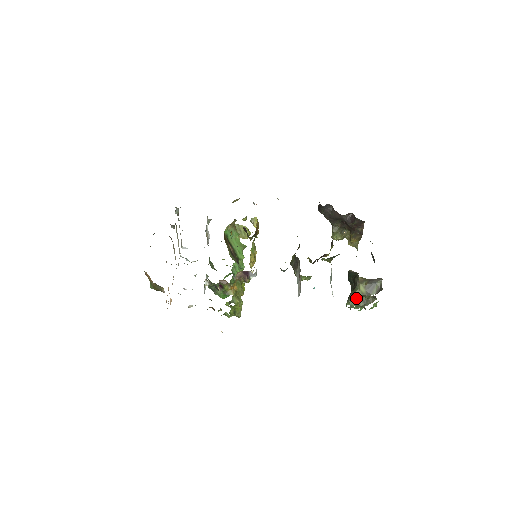
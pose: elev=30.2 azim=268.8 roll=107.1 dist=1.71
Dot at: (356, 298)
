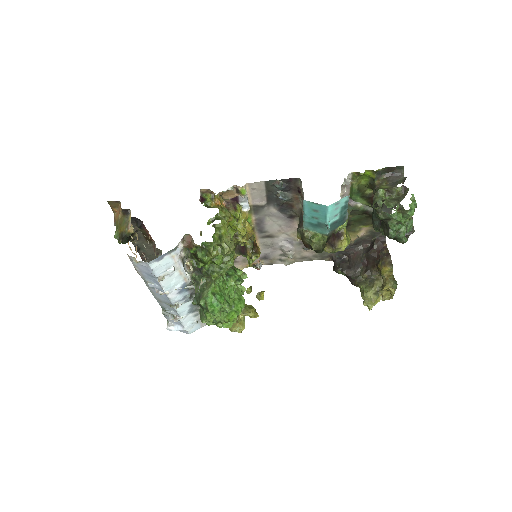
Dot at: (382, 197)
